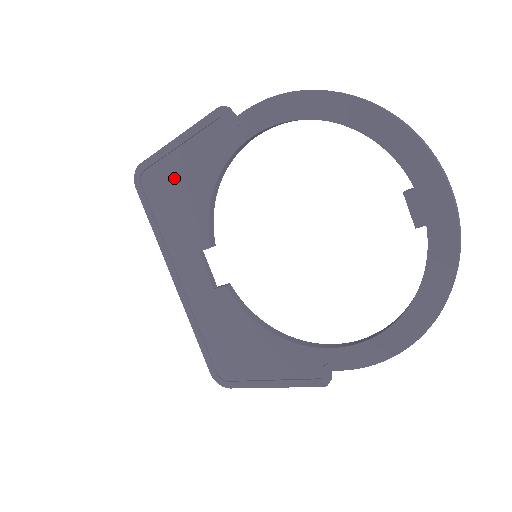
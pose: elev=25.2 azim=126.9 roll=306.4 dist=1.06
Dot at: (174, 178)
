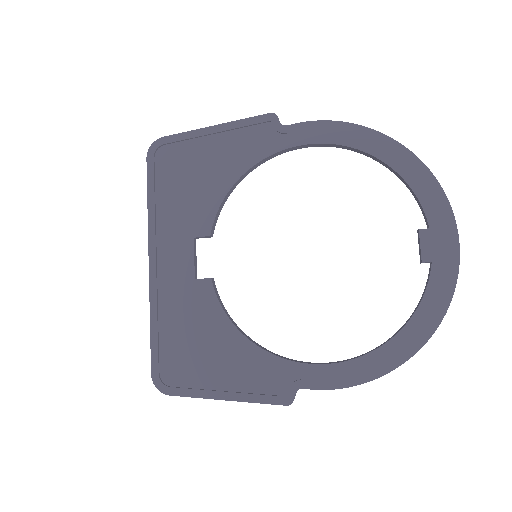
Dot at: (196, 160)
